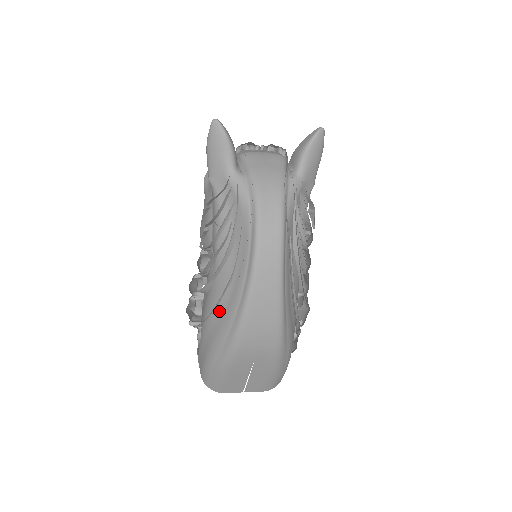
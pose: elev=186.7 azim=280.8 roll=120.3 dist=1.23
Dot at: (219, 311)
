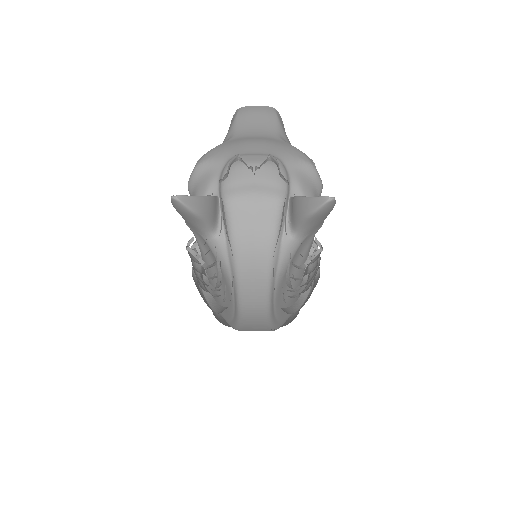
Dot at: (217, 303)
